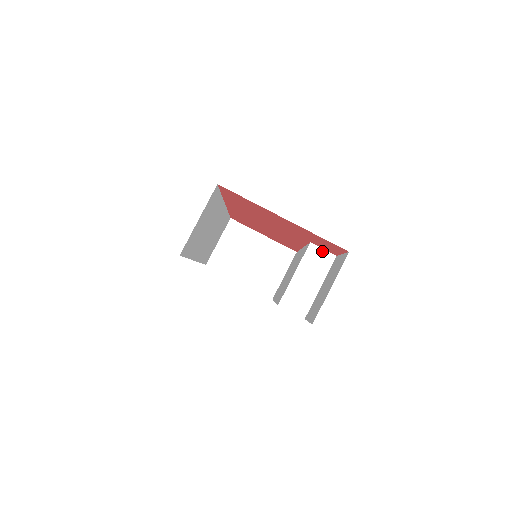
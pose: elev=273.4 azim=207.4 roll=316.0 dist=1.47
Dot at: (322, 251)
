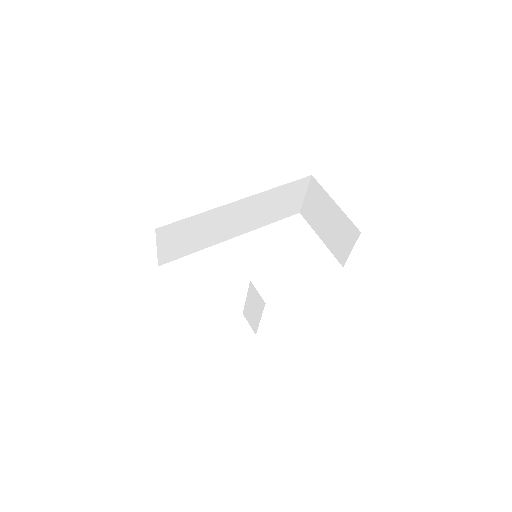
Dot at: (257, 293)
